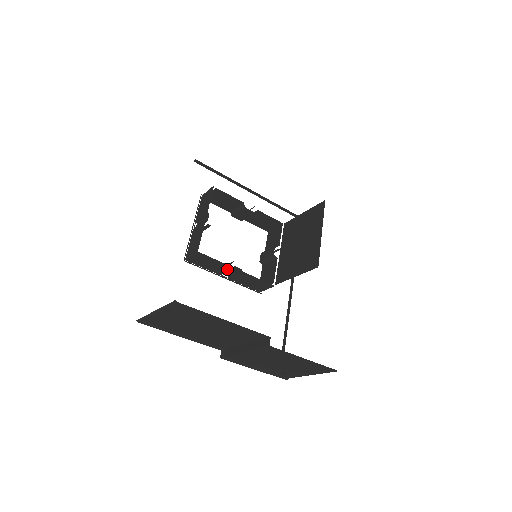
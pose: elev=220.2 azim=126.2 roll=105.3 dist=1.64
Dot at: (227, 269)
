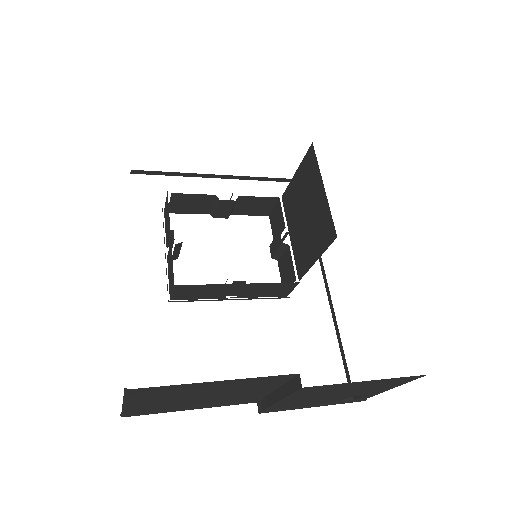
Dot at: (226, 289)
